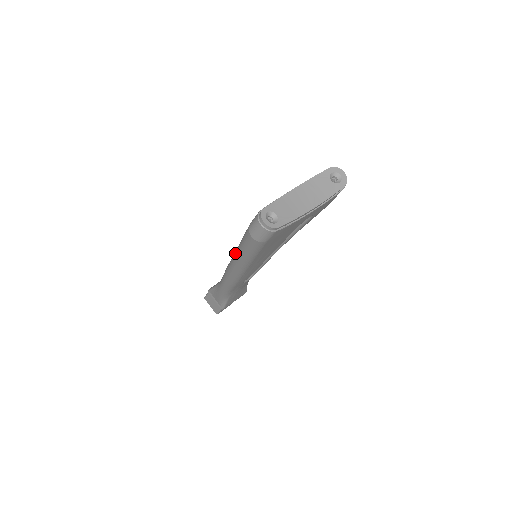
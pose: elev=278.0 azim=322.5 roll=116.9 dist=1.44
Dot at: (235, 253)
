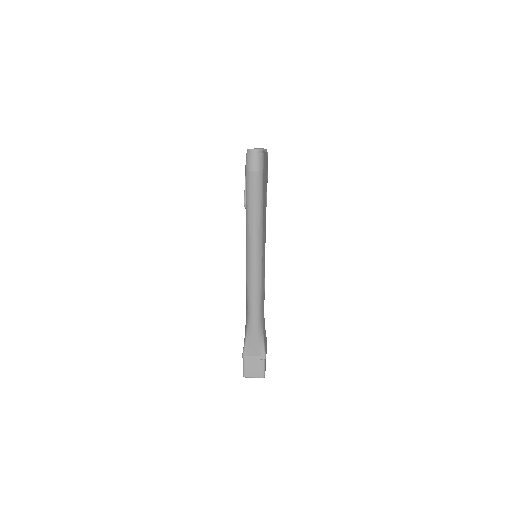
Dot at: (248, 228)
